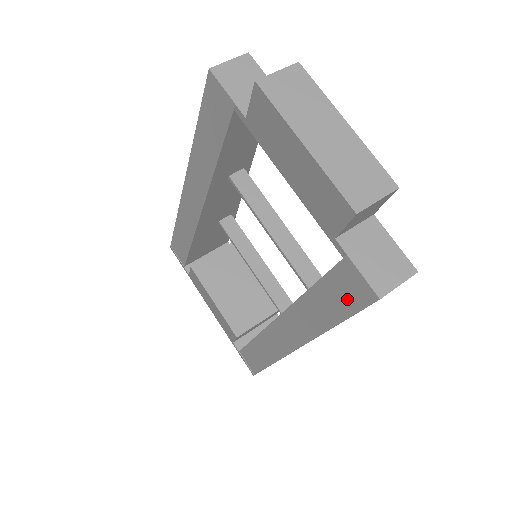
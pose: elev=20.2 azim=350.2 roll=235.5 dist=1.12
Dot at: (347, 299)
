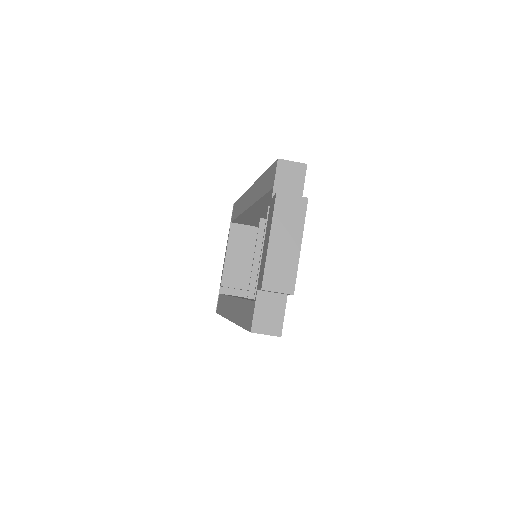
Dot at: (247, 319)
